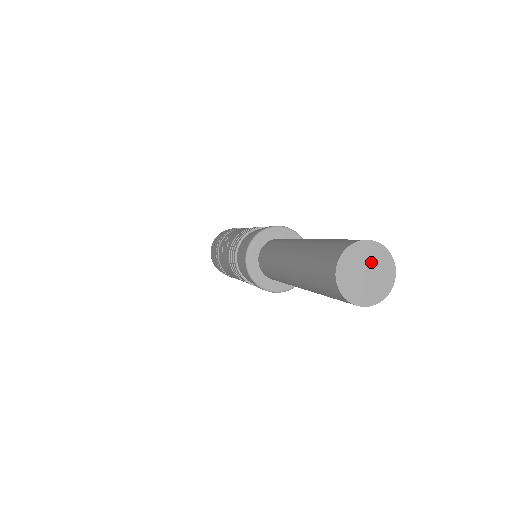
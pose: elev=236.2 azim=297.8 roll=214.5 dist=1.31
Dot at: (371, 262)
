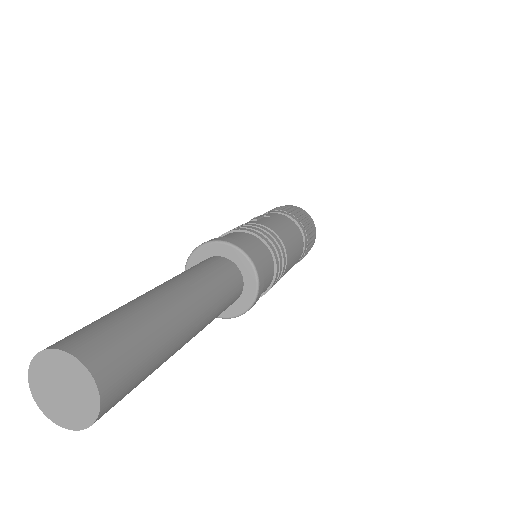
Dot at: (76, 391)
